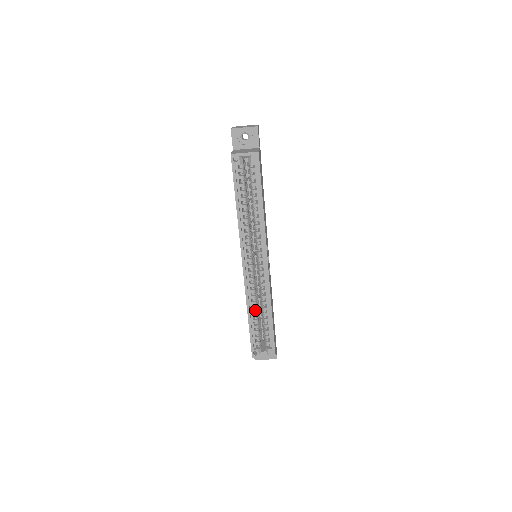
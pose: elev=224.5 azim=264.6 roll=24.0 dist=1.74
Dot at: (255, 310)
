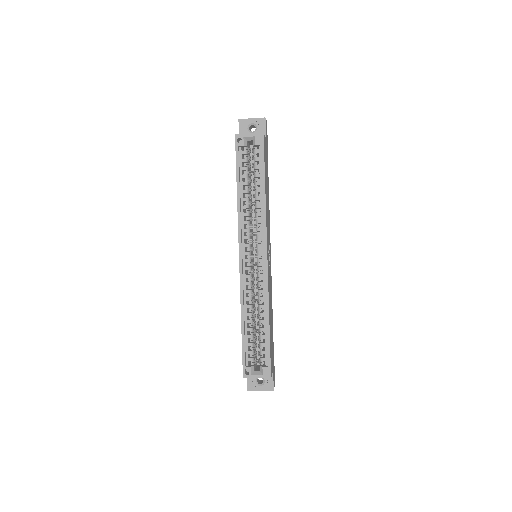
Dot at: (250, 316)
